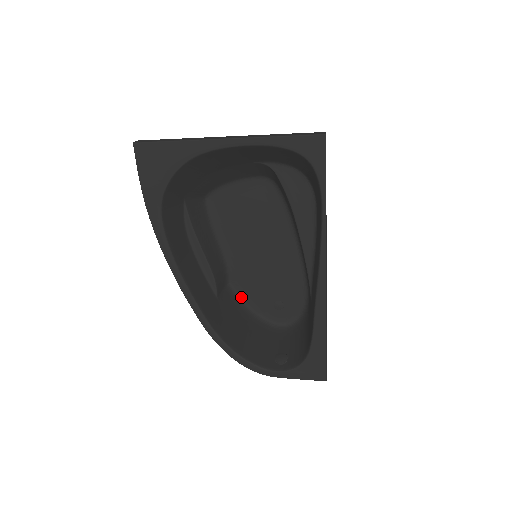
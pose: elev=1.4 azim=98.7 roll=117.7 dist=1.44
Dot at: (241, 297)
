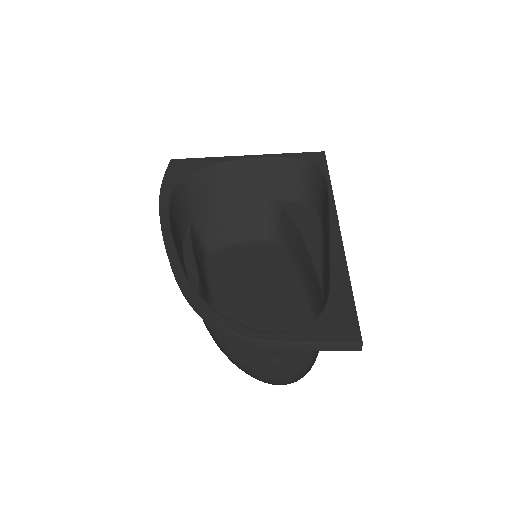
Dot at: (223, 347)
